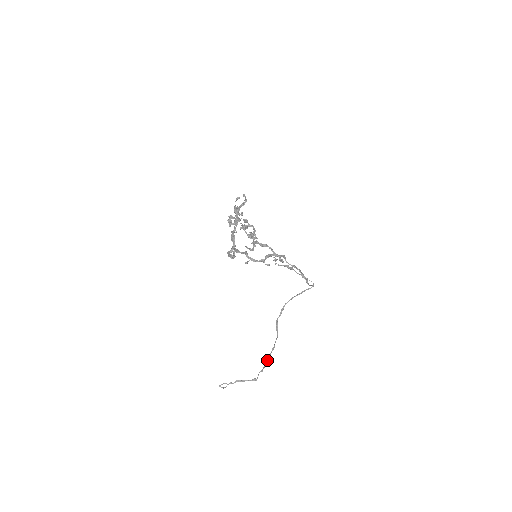
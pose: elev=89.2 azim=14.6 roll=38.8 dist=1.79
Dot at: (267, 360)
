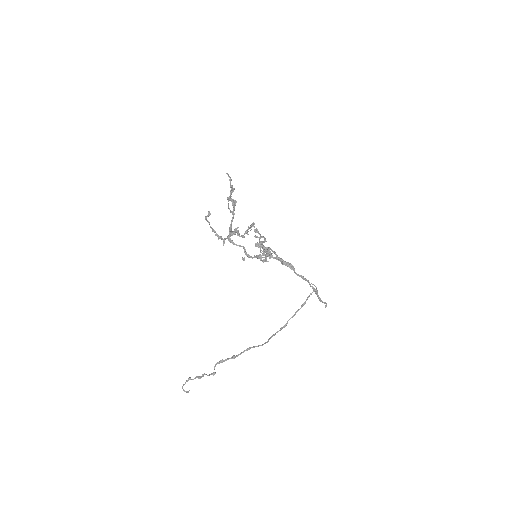
Dot at: (234, 355)
